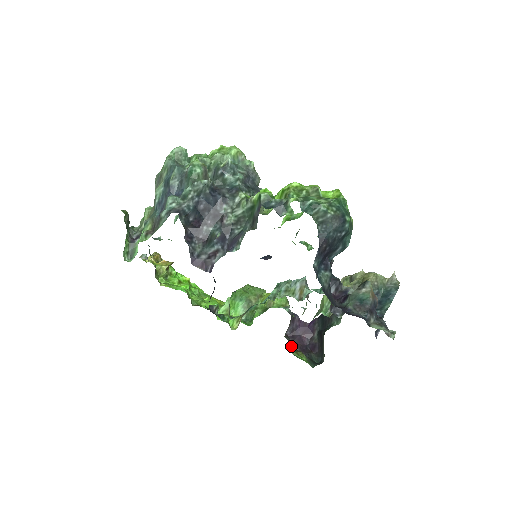
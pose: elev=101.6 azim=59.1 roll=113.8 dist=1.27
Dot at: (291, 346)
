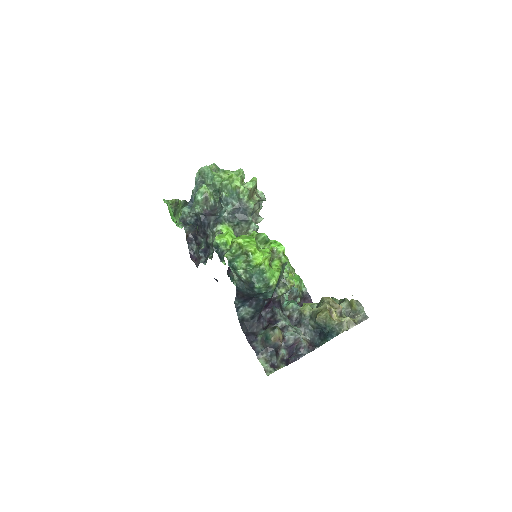
Dot at: occluded
